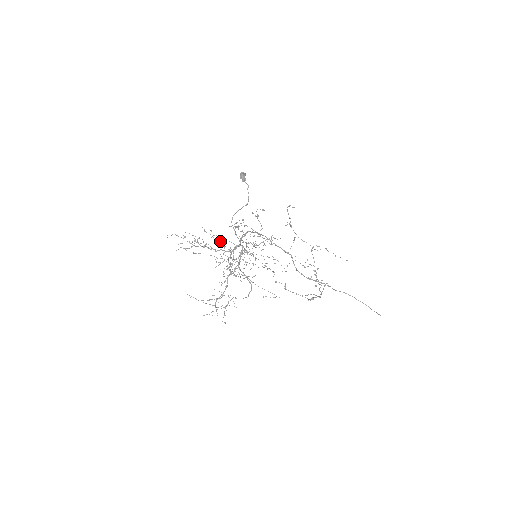
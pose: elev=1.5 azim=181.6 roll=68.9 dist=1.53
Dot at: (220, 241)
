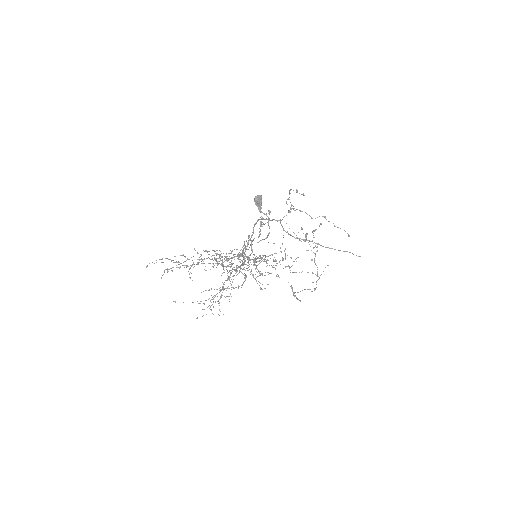
Dot at: (215, 253)
